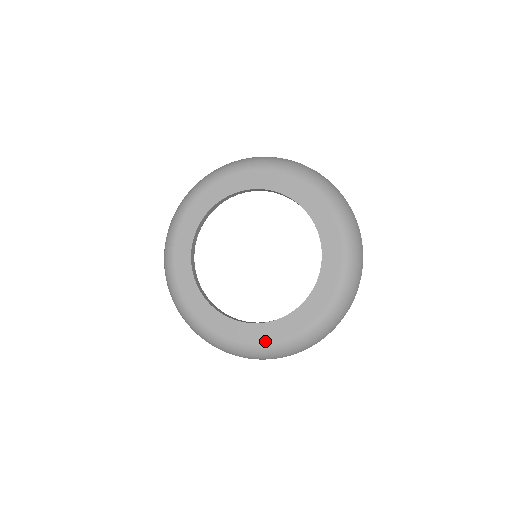
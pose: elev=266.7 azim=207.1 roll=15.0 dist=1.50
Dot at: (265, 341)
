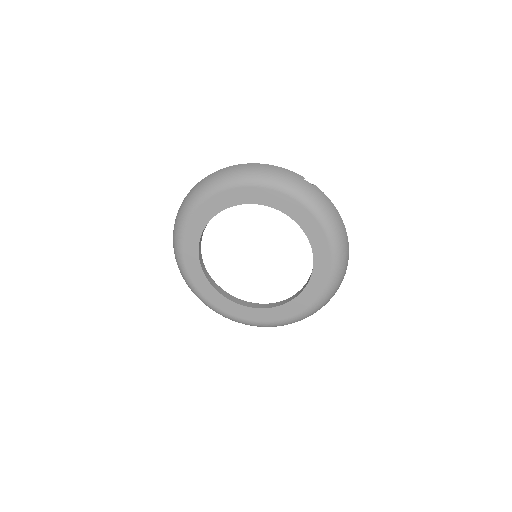
Dot at: (259, 320)
